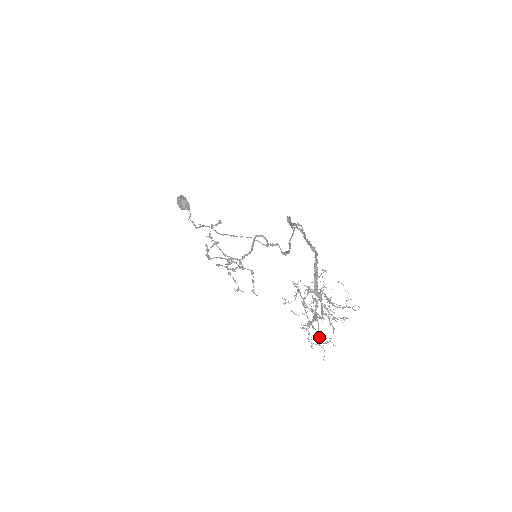
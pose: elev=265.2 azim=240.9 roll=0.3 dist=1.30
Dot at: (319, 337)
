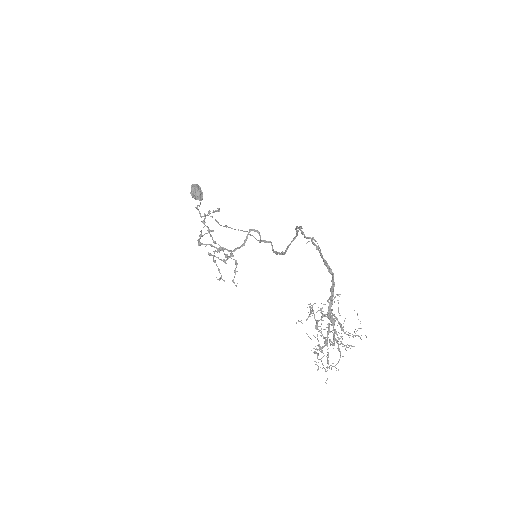
Dot at: (327, 362)
